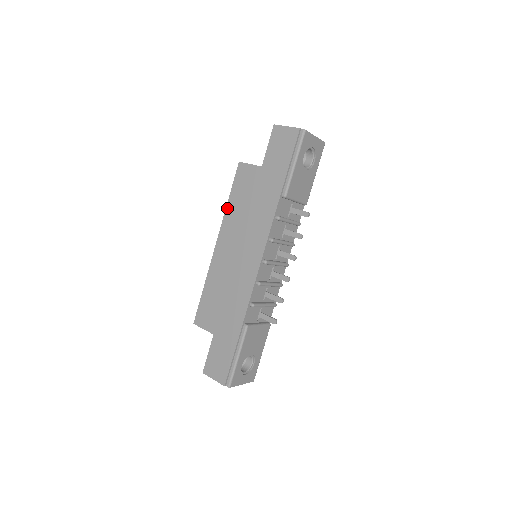
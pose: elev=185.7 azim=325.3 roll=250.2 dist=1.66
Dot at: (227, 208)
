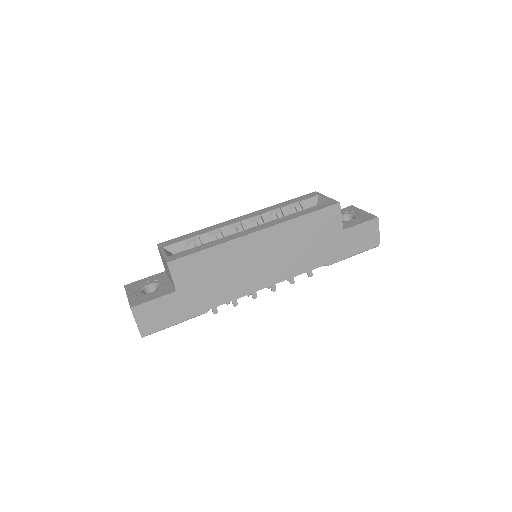
Dot at: (296, 220)
